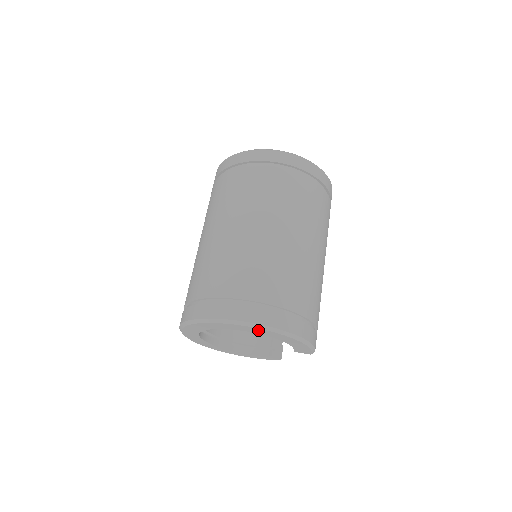
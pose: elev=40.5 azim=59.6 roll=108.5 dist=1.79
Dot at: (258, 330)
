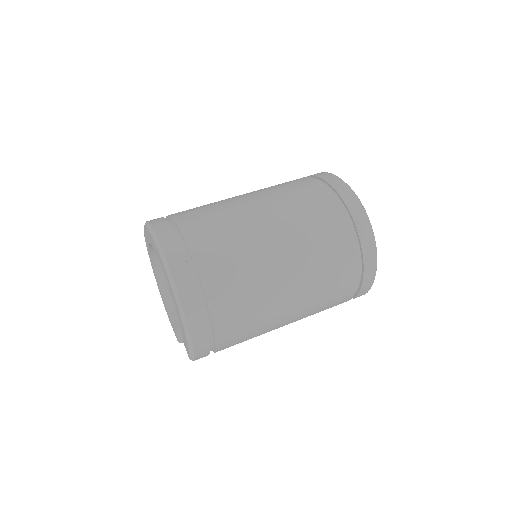
Dot at: (169, 282)
